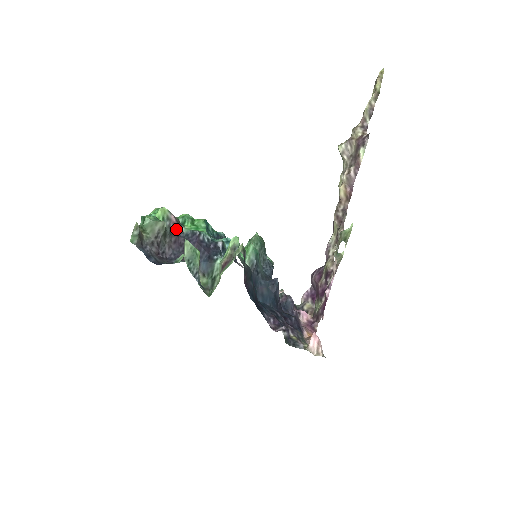
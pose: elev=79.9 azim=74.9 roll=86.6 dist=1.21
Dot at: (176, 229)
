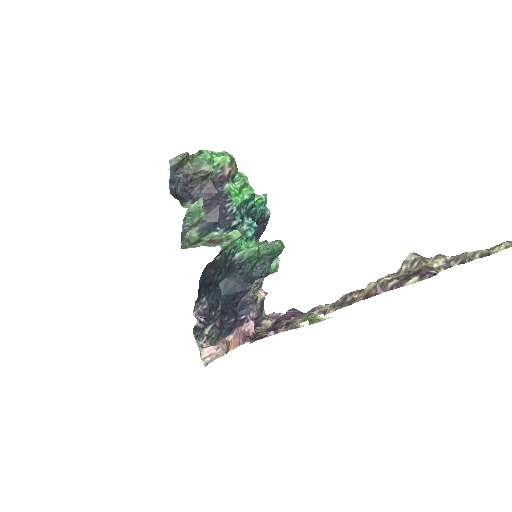
Dot at: (221, 181)
